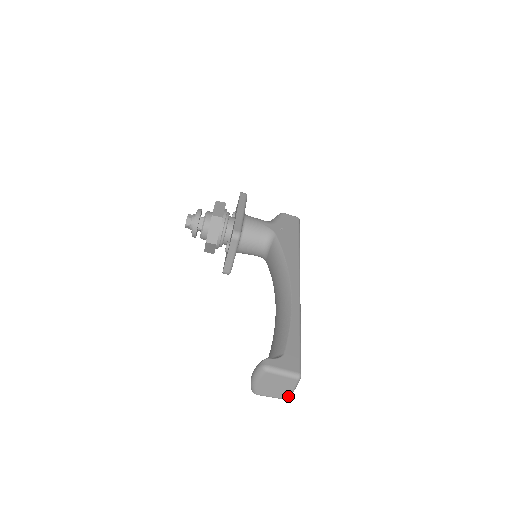
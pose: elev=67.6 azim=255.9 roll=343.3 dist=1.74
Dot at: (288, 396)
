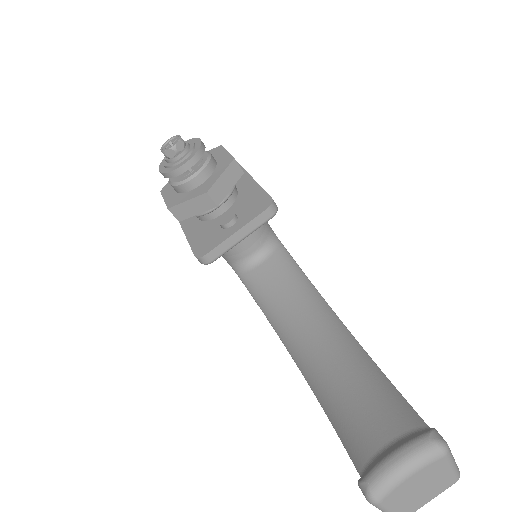
Dot at: out of frame
